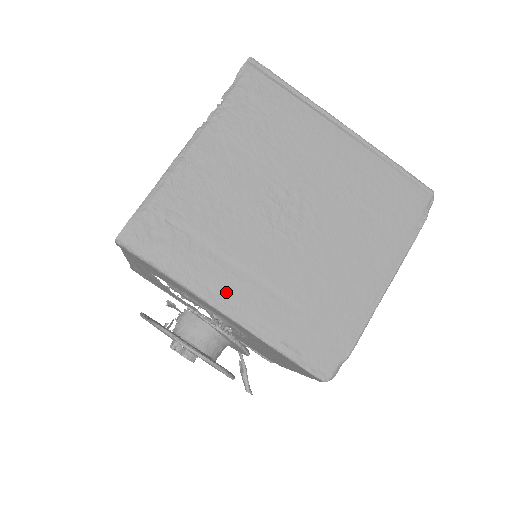
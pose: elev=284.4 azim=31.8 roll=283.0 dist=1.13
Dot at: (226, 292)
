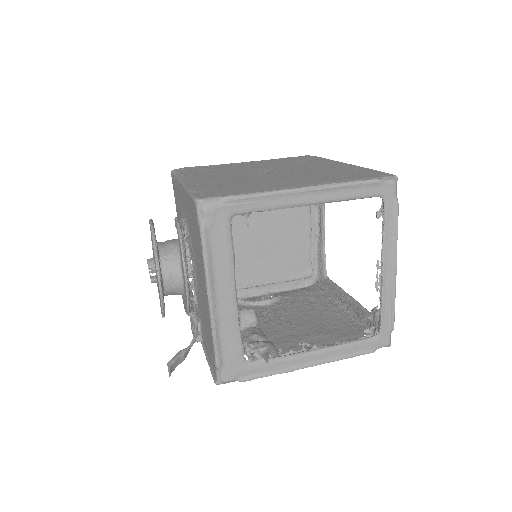
Dot at: (194, 178)
